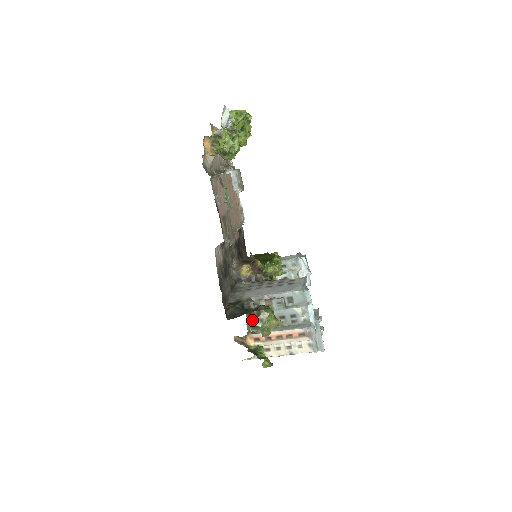
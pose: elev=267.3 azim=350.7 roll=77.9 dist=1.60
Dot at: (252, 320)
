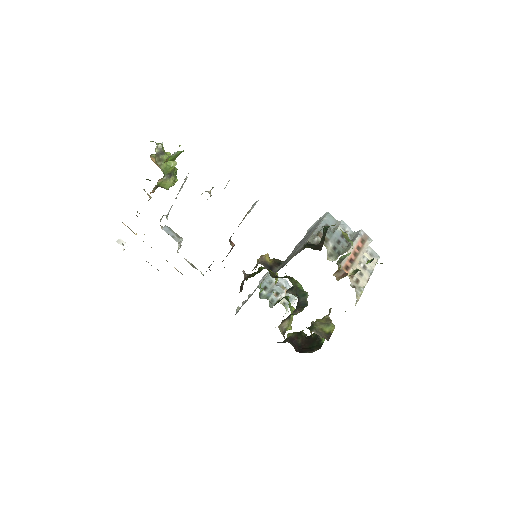
Dot at: occluded
